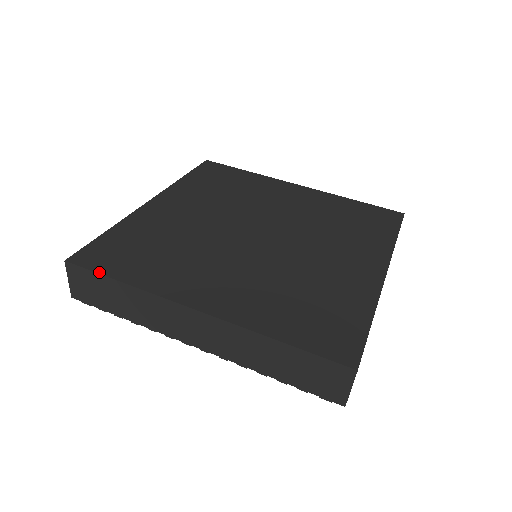
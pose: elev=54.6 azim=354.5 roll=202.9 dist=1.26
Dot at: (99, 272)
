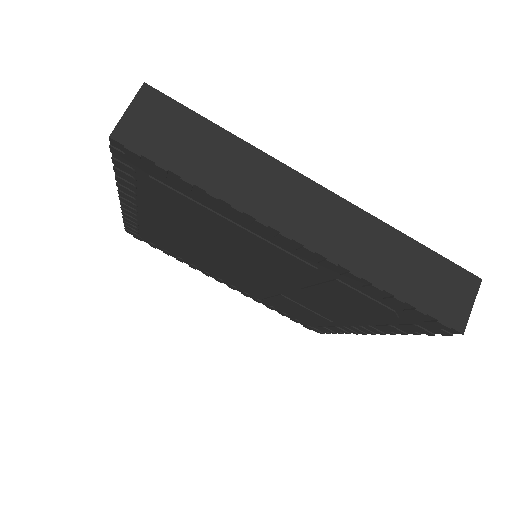
Dot at: (195, 113)
